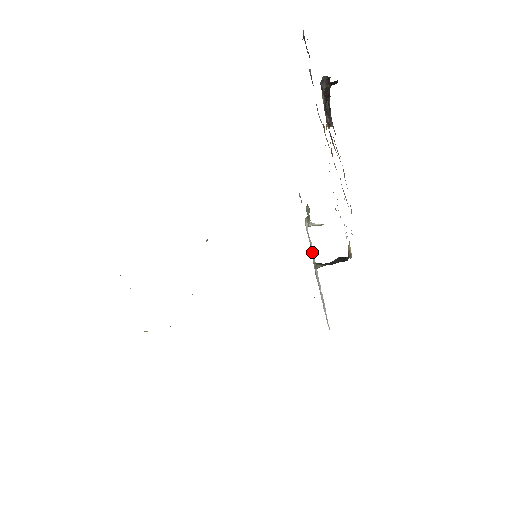
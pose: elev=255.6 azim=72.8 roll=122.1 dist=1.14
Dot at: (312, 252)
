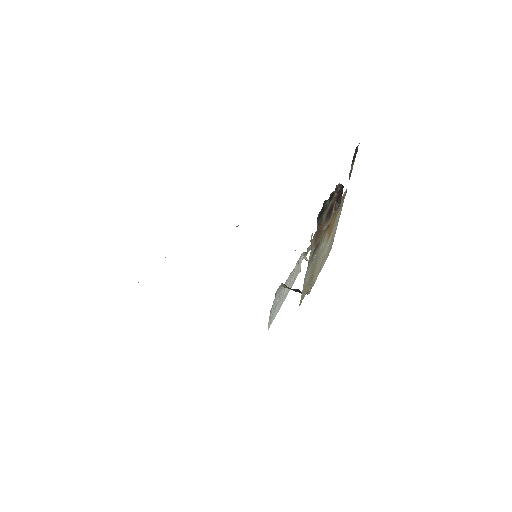
Dot at: (292, 276)
